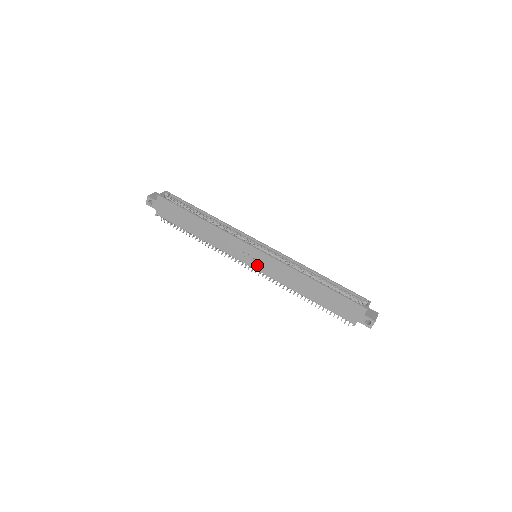
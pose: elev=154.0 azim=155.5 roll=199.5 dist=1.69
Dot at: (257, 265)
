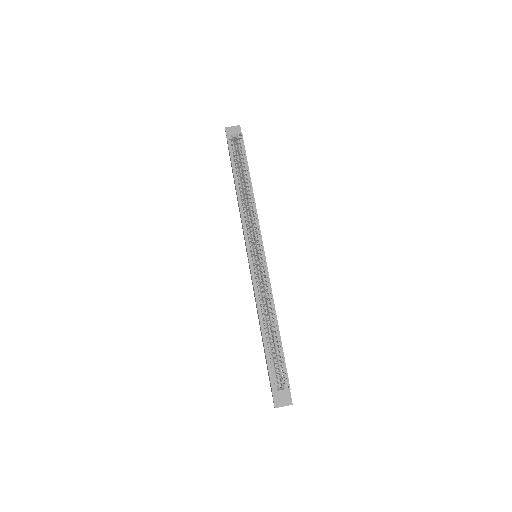
Dot at: occluded
